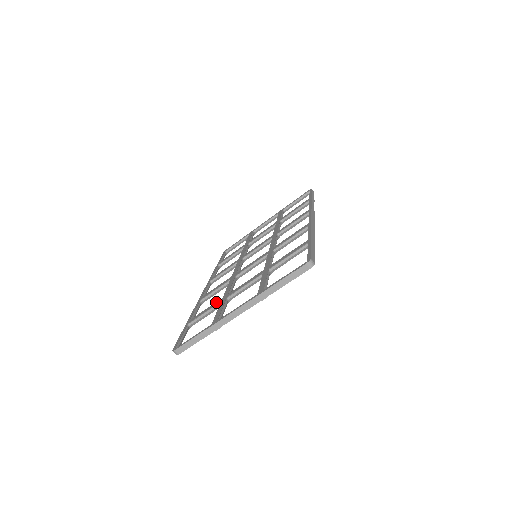
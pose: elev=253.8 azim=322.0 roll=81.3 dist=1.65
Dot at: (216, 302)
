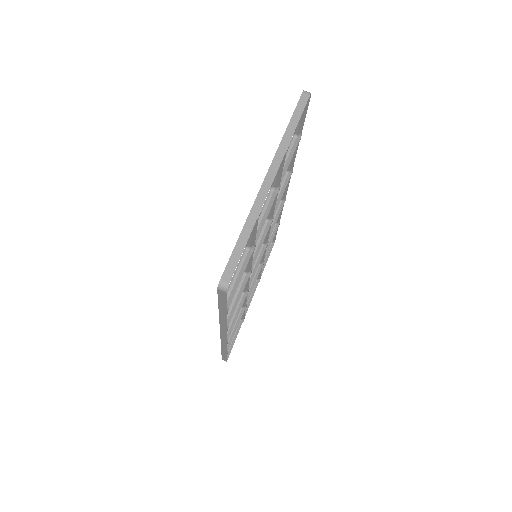
Dot at: (240, 259)
